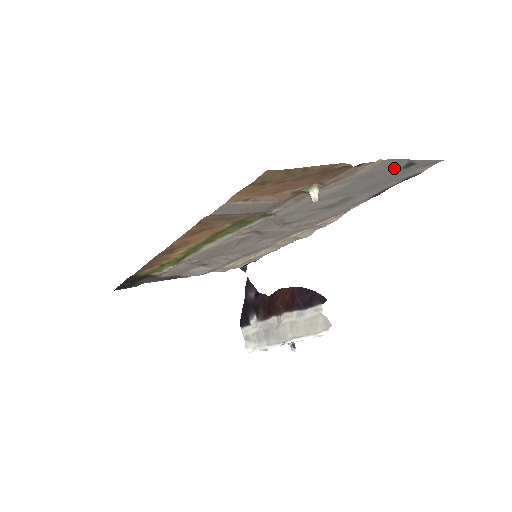
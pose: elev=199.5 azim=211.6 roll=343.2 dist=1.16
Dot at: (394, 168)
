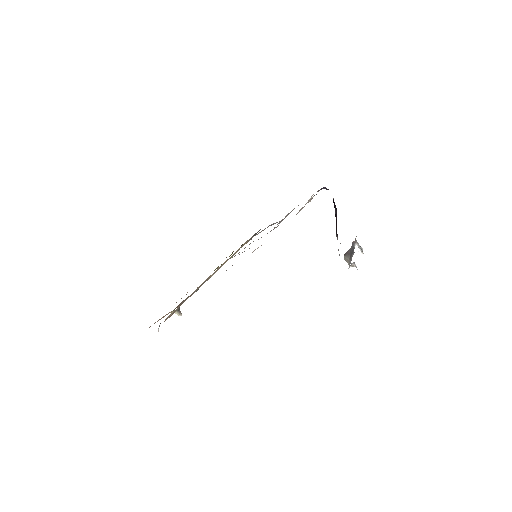
Dot at: occluded
